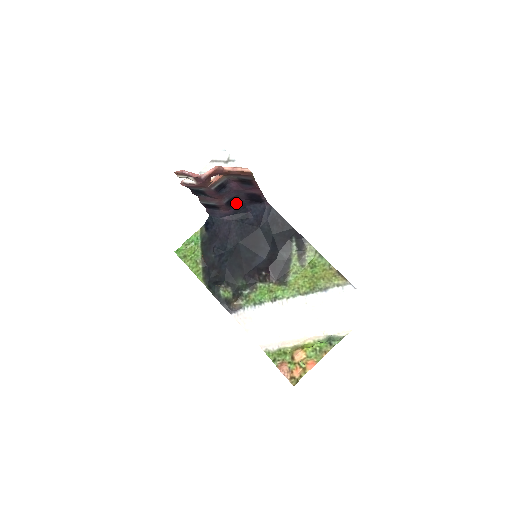
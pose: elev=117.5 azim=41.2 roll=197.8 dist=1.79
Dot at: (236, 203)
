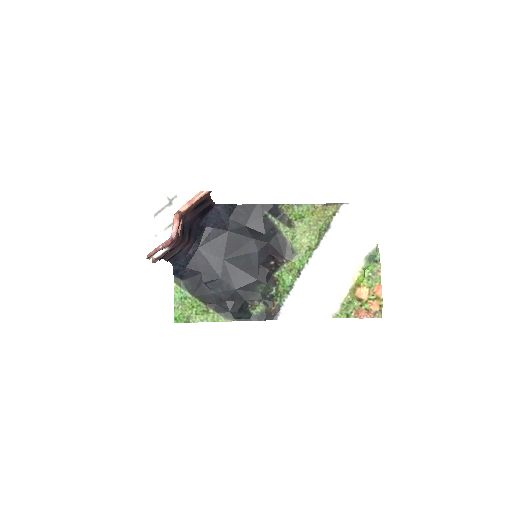
Dot at: (191, 231)
